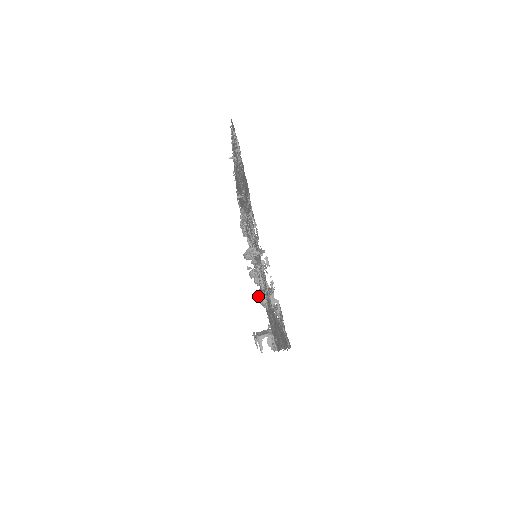
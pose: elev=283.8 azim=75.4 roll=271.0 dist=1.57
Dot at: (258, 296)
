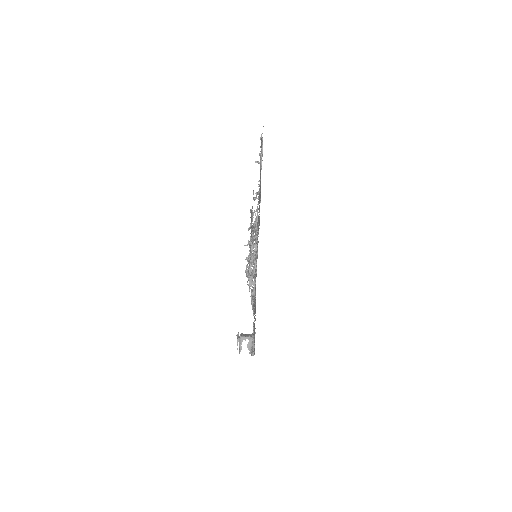
Dot at: occluded
